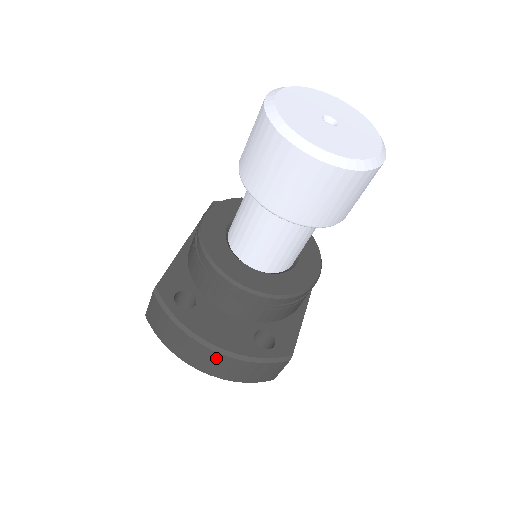
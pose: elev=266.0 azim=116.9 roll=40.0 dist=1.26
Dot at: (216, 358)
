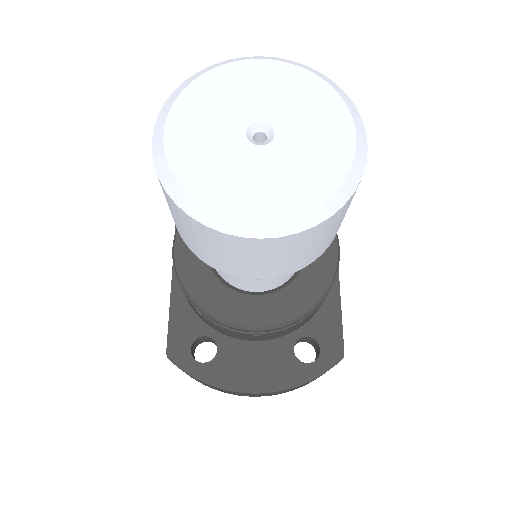
Dot at: (265, 394)
